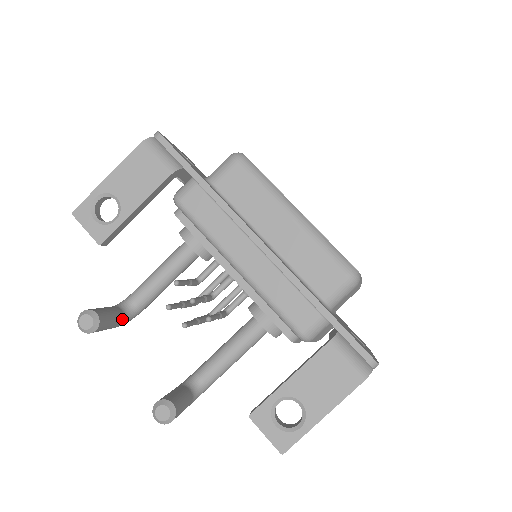
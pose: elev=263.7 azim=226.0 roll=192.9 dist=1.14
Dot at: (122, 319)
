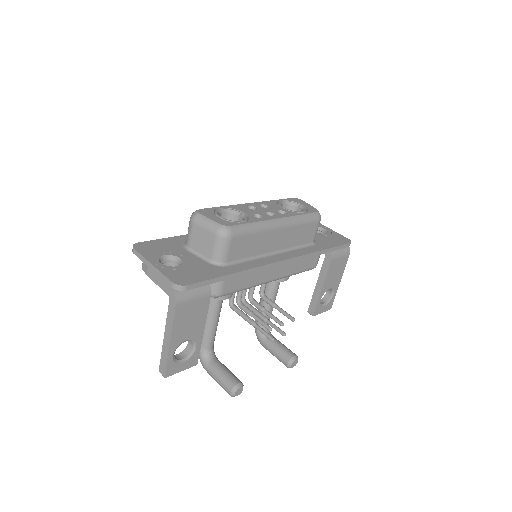
Dot at: (220, 362)
